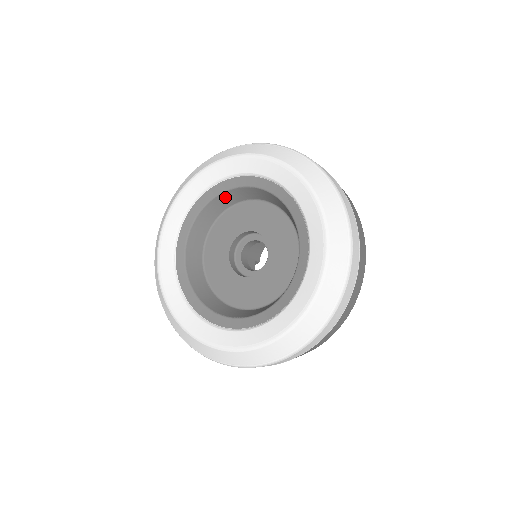
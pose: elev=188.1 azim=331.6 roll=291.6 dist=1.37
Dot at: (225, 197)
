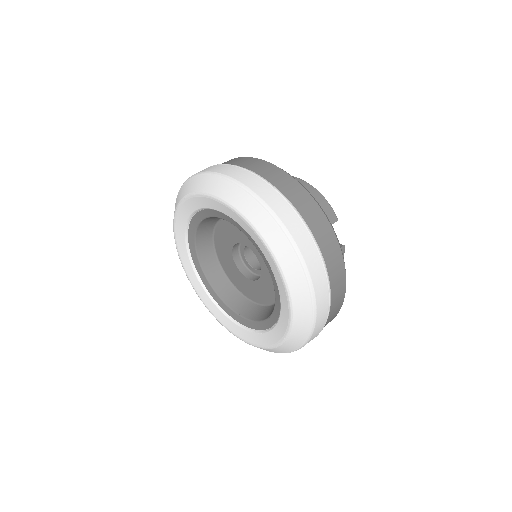
Dot at: occluded
